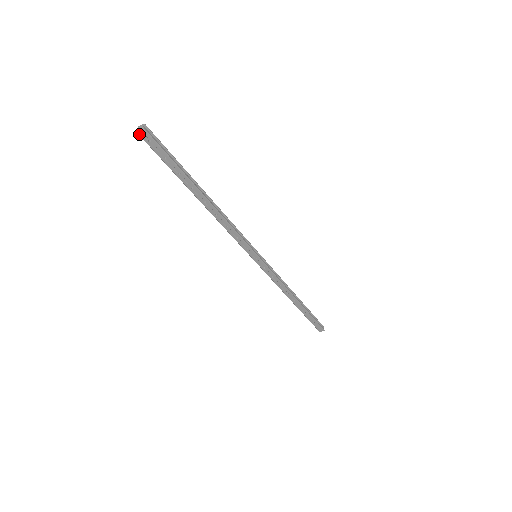
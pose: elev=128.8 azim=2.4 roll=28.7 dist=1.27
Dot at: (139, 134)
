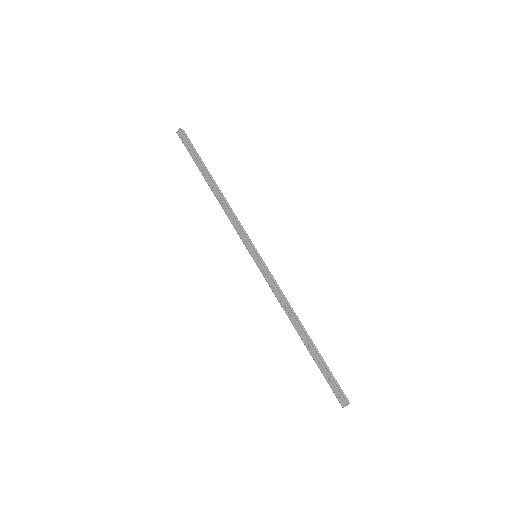
Dot at: (178, 134)
